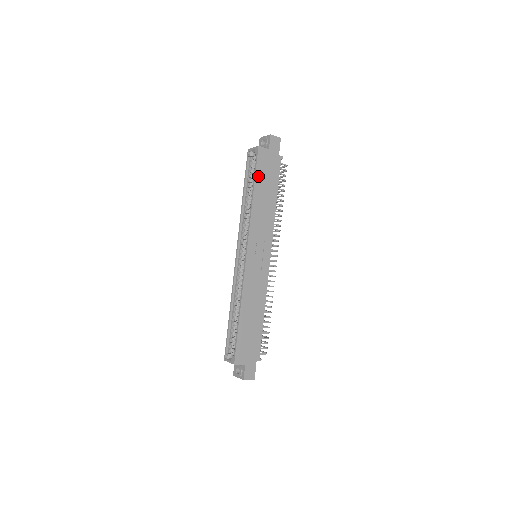
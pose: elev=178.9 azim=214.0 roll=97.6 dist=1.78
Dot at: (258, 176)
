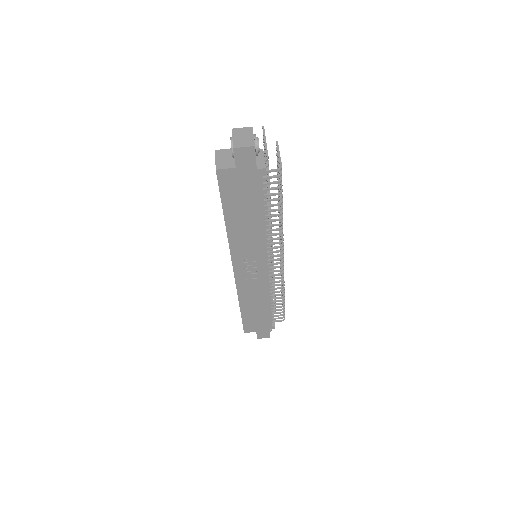
Dot at: (226, 202)
